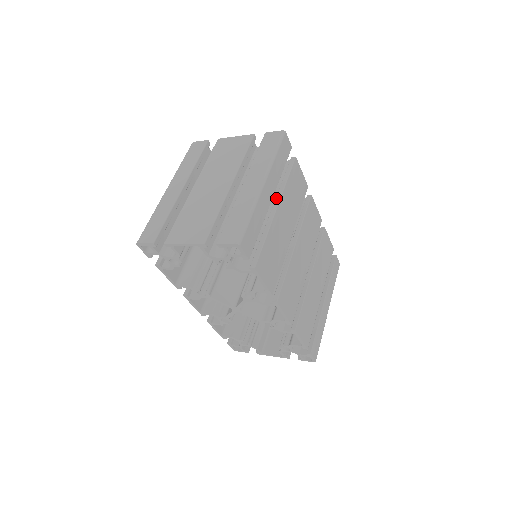
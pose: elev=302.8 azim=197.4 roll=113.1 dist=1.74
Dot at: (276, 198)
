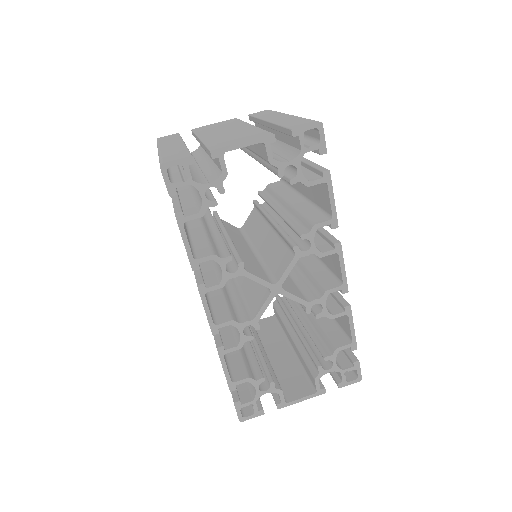
Dot at: occluded
